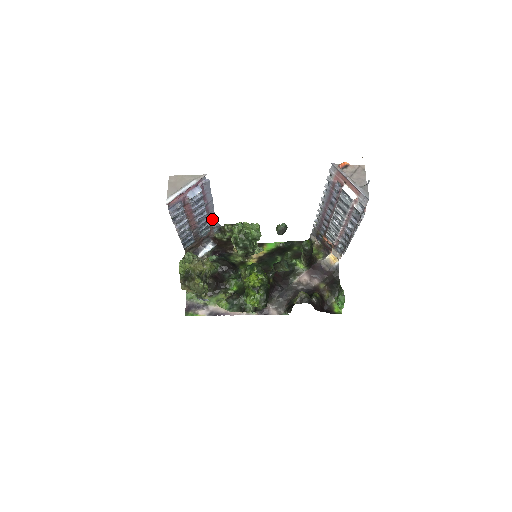
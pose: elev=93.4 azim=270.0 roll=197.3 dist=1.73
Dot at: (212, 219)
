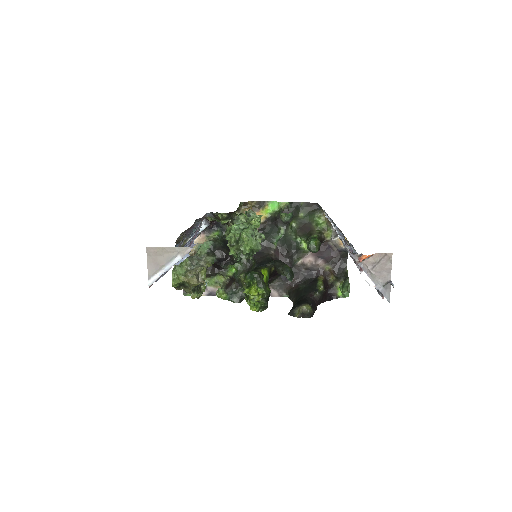
Dot at: occluded
